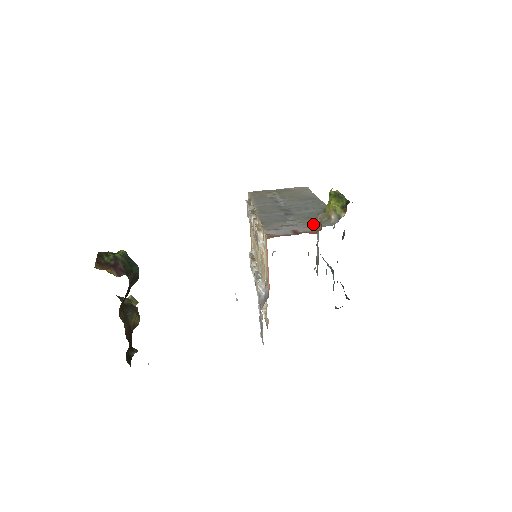
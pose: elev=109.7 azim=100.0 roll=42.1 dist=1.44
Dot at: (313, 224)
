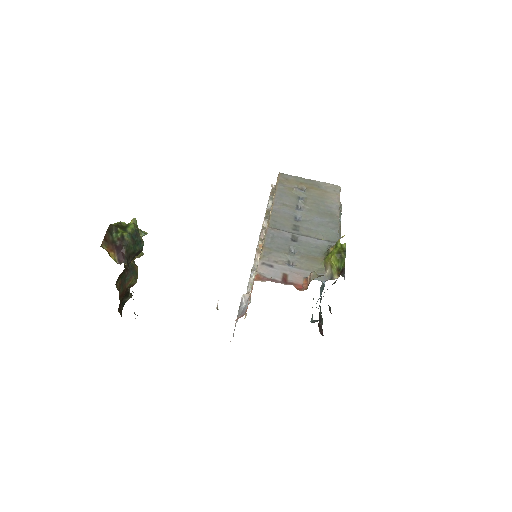
Dot at: (307, 271)
